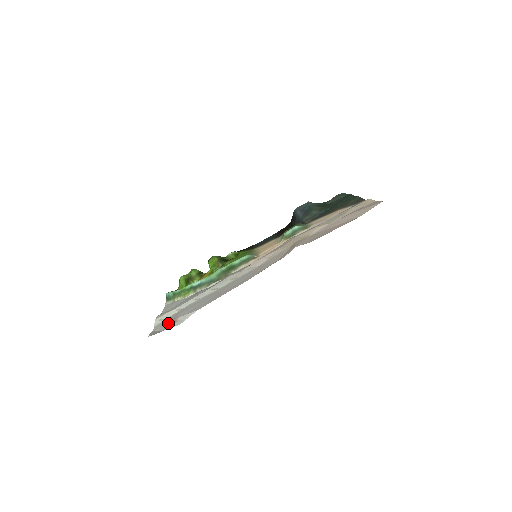
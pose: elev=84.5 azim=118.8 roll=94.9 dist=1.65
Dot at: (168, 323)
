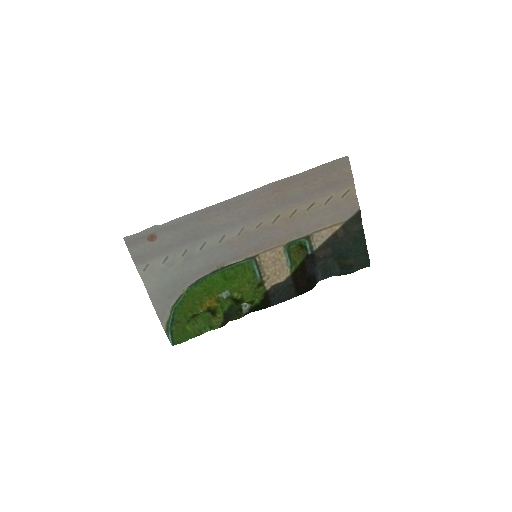
Dot at: (147, 242)
